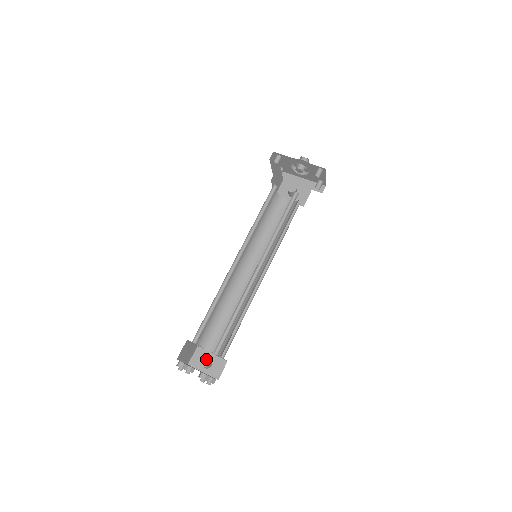
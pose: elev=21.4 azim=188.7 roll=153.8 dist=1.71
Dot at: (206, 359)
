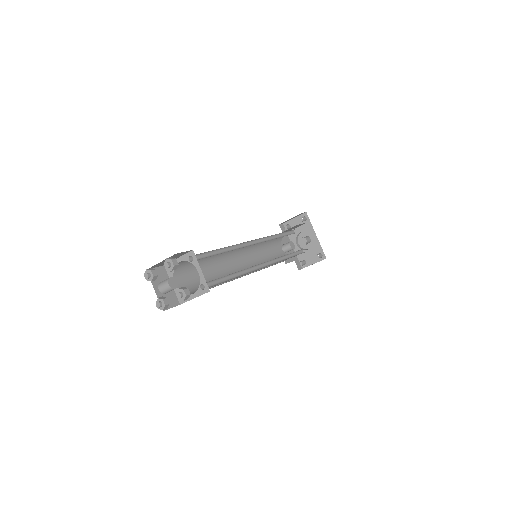
Dot at: (176, 283)
